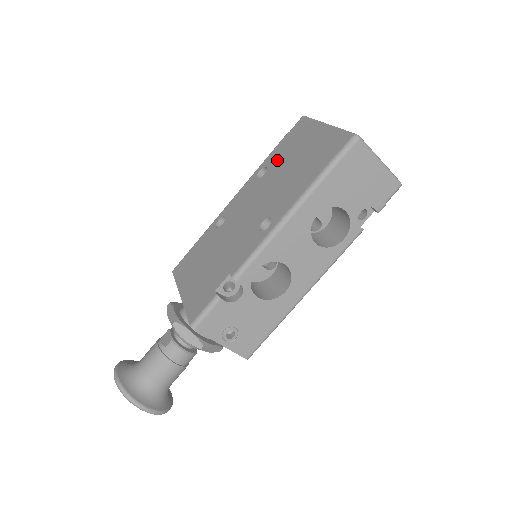
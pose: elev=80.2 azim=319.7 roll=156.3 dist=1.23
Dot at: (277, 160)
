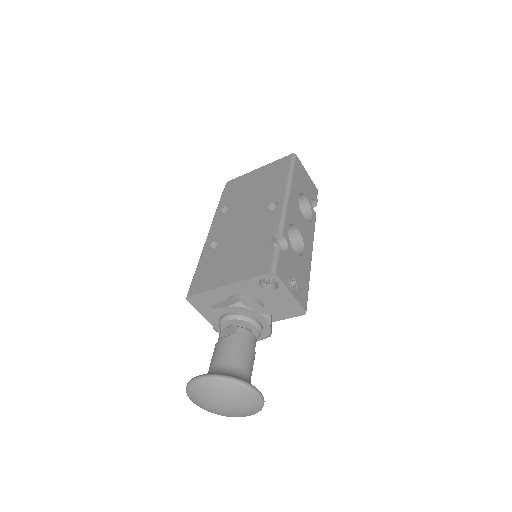
Dot at: (234, 198)
